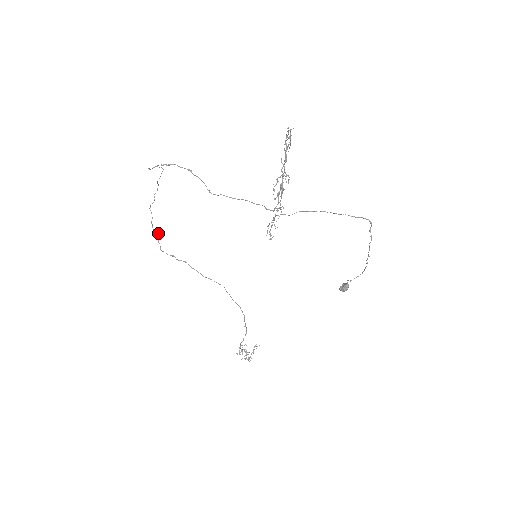
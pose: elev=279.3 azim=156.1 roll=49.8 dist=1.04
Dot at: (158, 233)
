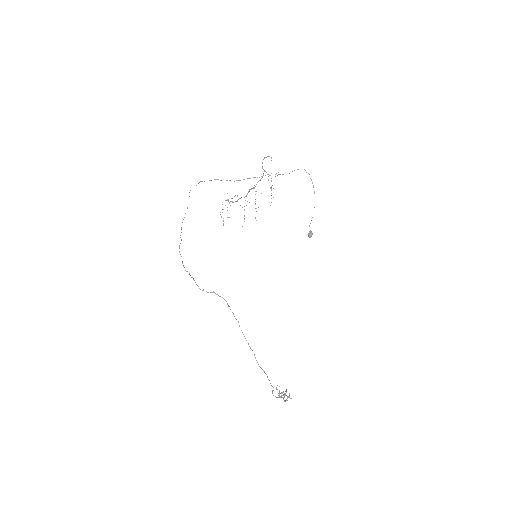
Dot at: occluded
